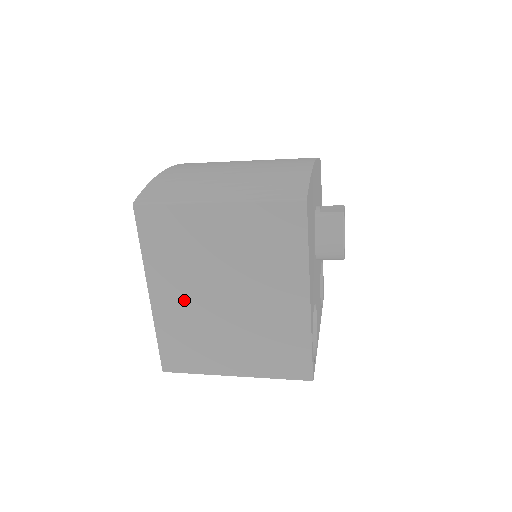
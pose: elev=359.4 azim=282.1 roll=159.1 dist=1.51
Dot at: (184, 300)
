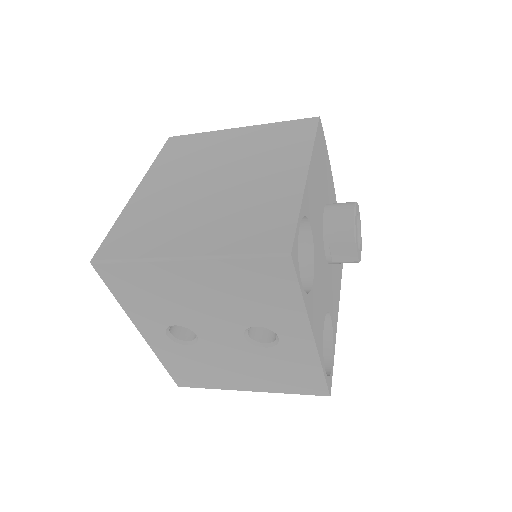
Dot at: (169, 190)
